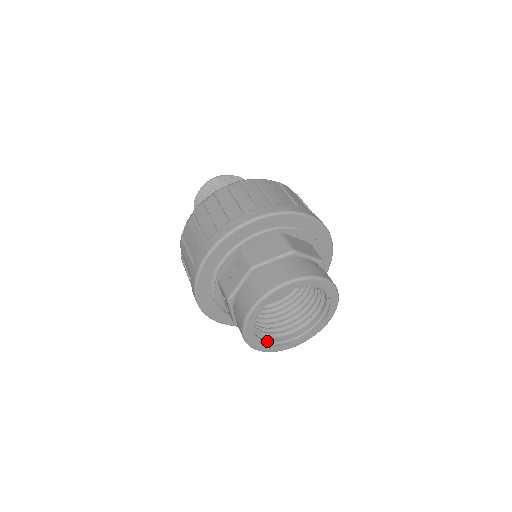
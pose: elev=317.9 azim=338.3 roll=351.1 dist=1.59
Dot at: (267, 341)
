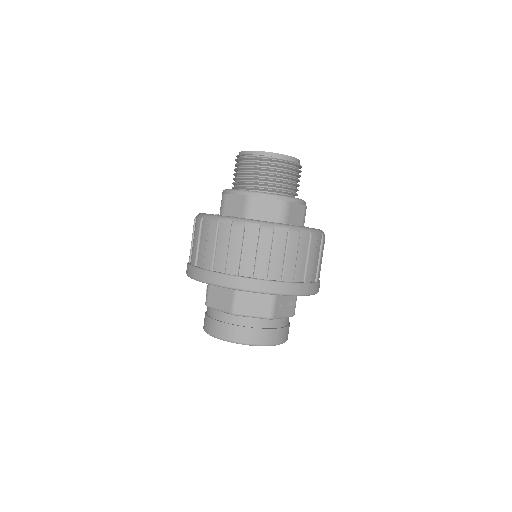
Dot at: occluded
